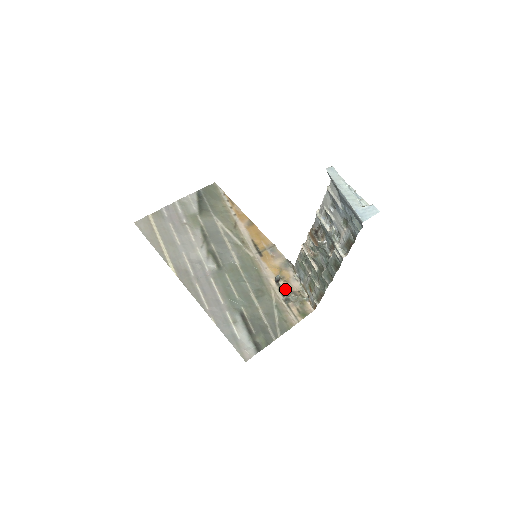
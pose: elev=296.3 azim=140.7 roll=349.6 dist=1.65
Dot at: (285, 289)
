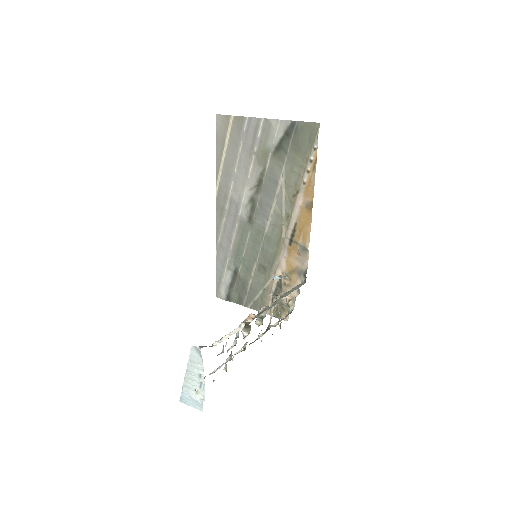
Dot at: (282, 287)
